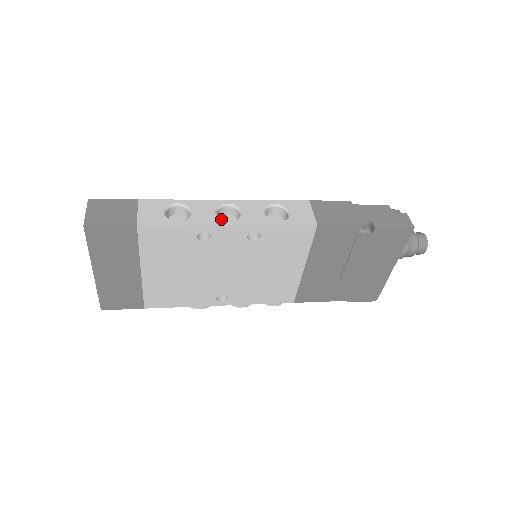
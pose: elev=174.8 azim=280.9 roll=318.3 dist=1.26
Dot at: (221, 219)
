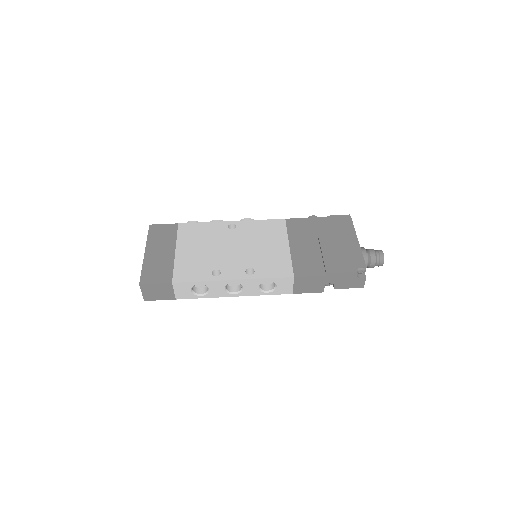
Dot at: (228, 293)
